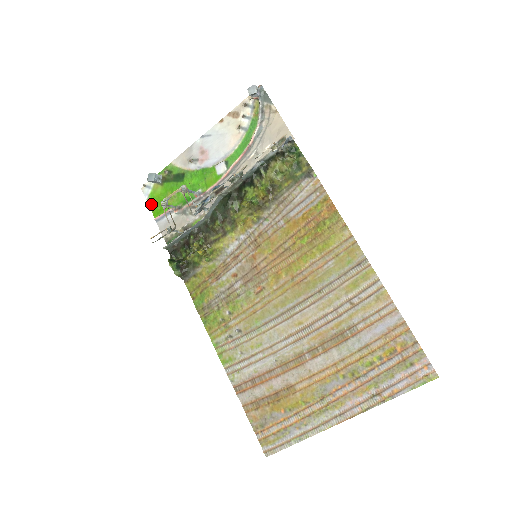
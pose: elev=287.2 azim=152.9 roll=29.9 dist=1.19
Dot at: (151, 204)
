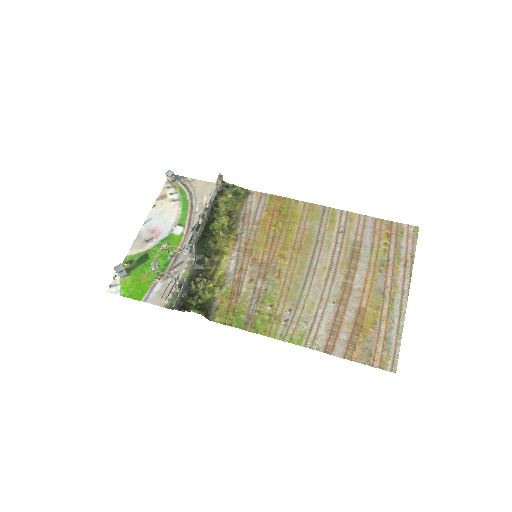
Dot at: (128, 295)
